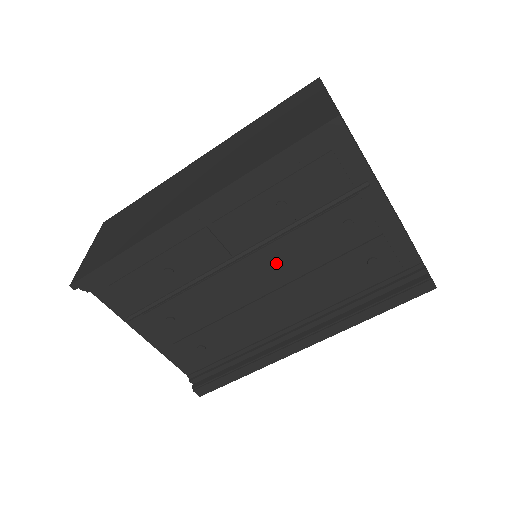
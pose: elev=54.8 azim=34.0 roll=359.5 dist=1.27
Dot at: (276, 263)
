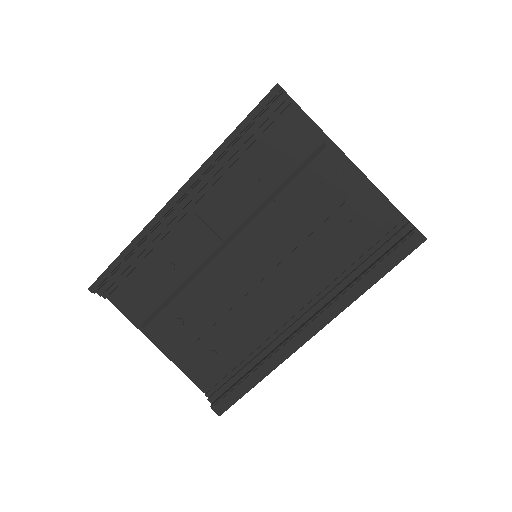
Dot at: (263, 241)
